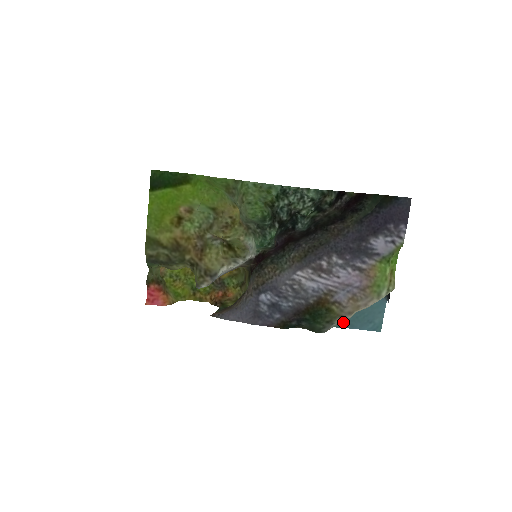
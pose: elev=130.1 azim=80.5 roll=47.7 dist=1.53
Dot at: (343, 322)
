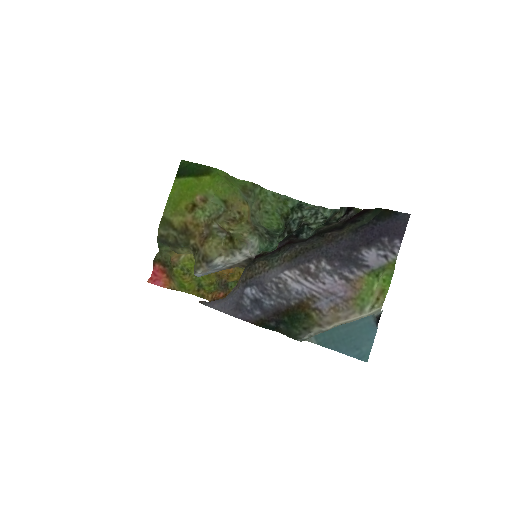
Dot at: (328, 341)
